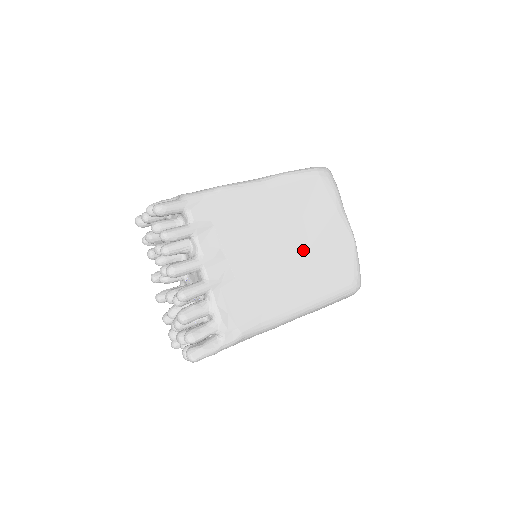
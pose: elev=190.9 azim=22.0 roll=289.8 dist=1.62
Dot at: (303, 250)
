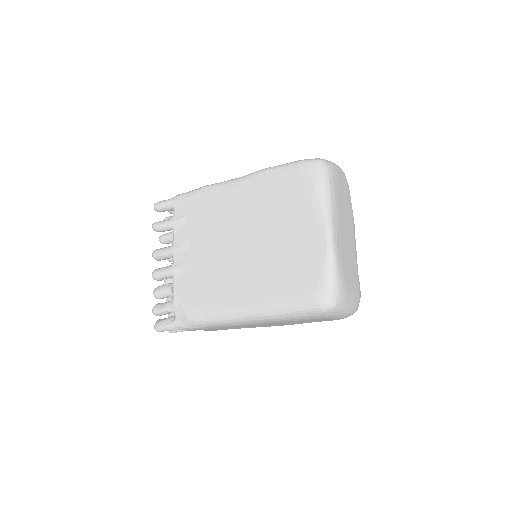
Dot at: (260, 249)
